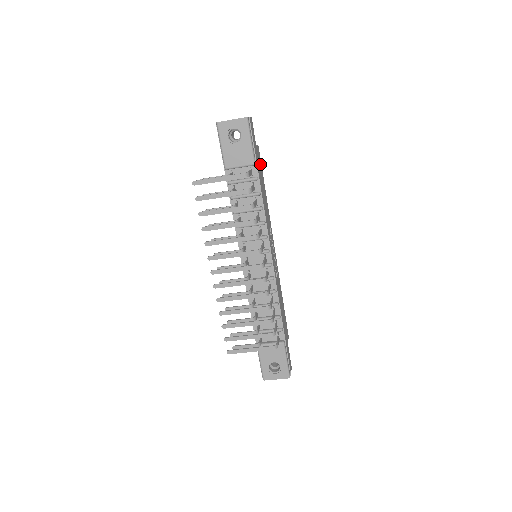
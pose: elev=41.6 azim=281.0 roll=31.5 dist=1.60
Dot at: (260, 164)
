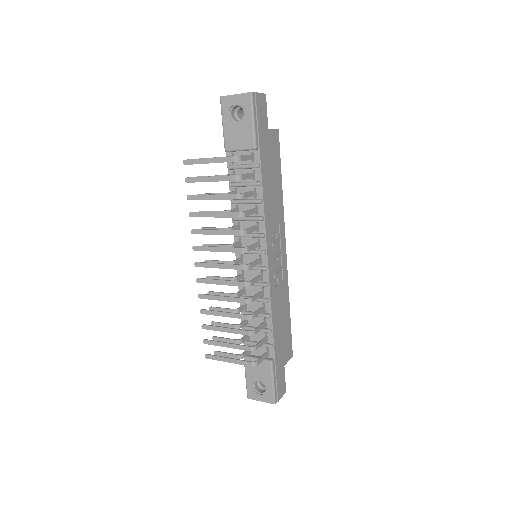
Dot at: (275, 151)
